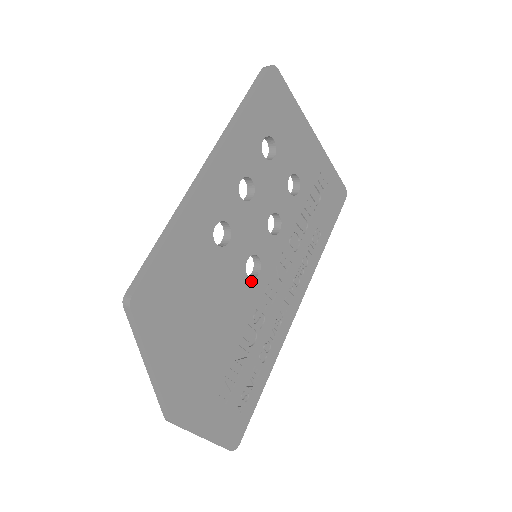
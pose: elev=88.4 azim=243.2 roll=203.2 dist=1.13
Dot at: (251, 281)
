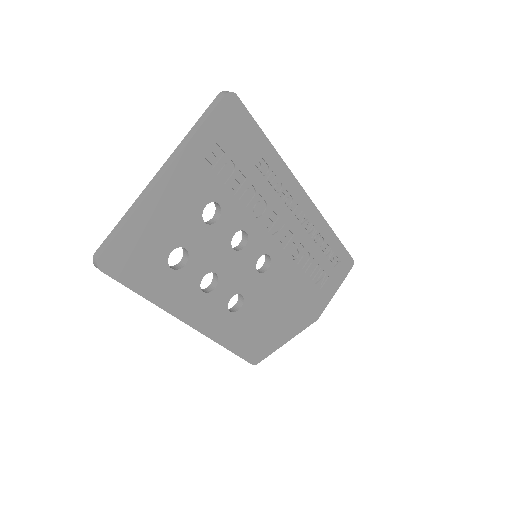
Dot at: (272, 265)
